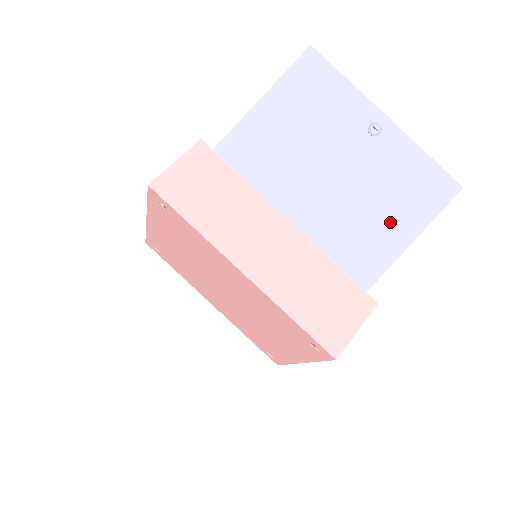
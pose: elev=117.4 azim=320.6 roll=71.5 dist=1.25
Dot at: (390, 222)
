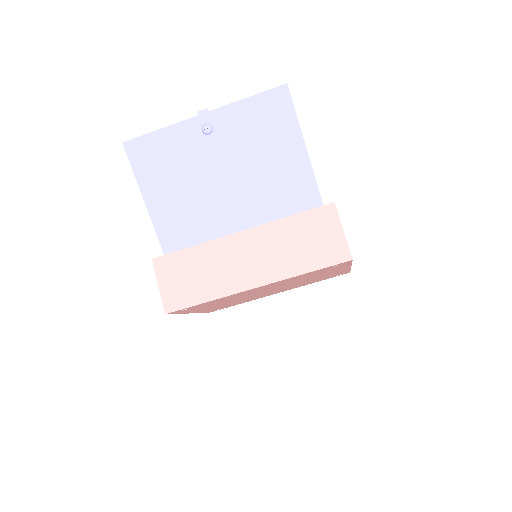
Dot at: (282, 156)
